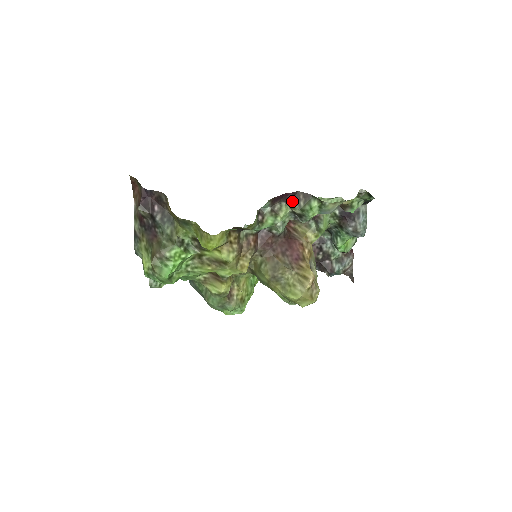
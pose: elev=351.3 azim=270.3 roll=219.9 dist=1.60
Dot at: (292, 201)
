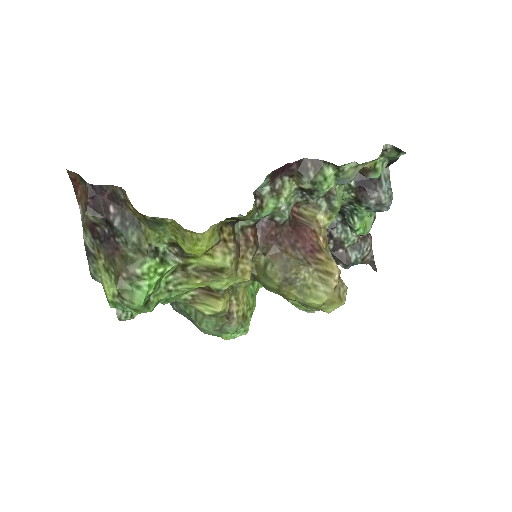
Dot at: (297, 173)
